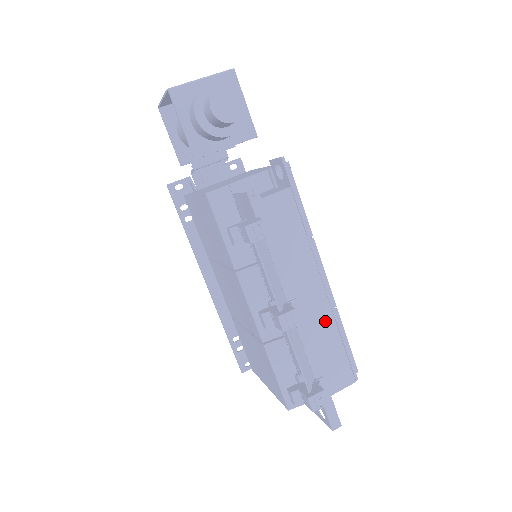
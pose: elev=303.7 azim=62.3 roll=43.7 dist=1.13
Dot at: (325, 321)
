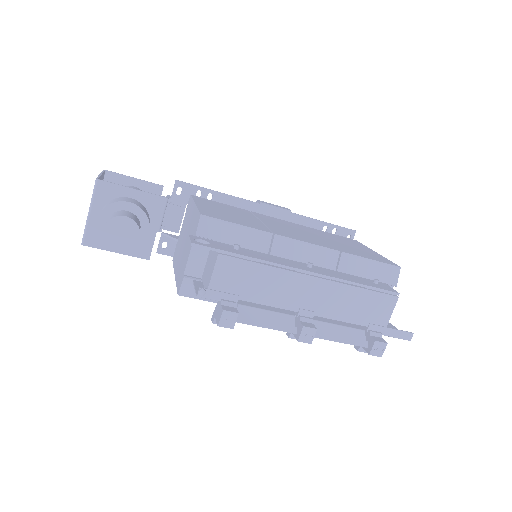
Dot at: (336, 292)
